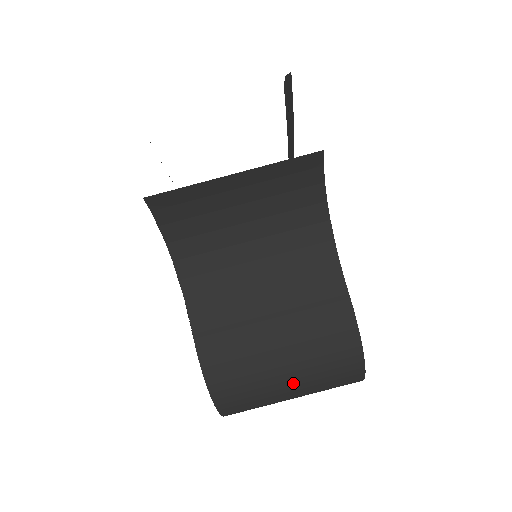
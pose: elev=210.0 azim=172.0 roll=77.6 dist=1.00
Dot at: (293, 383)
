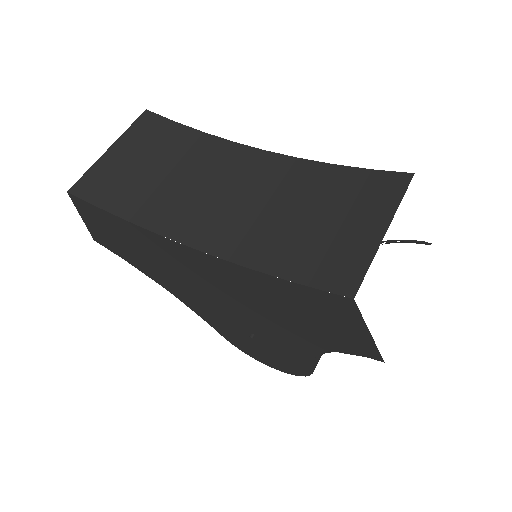
Dot at: occluded
